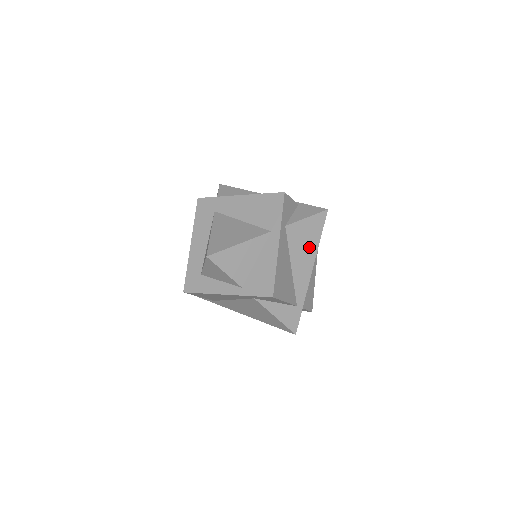
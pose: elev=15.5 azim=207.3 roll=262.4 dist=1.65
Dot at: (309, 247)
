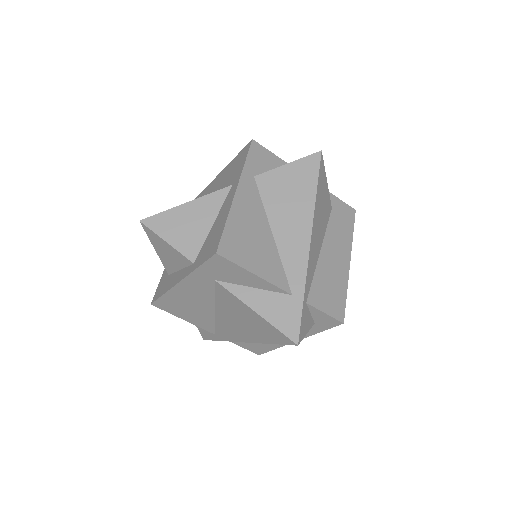
Dot at: (299, 204)
